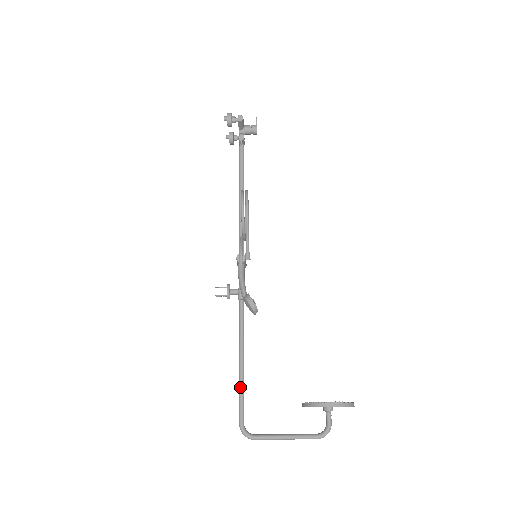
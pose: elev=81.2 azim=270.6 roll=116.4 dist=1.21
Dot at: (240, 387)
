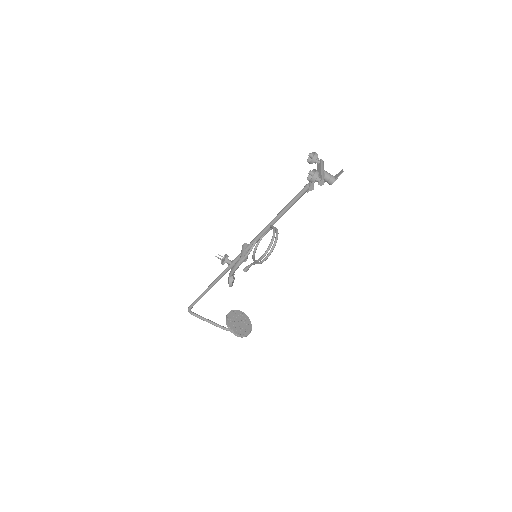
Dot at: (199, 298)
